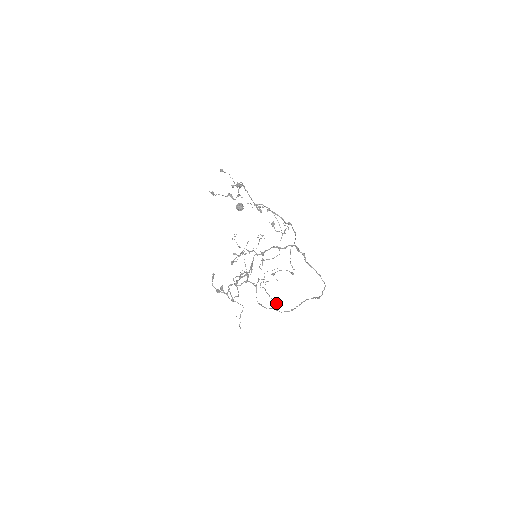
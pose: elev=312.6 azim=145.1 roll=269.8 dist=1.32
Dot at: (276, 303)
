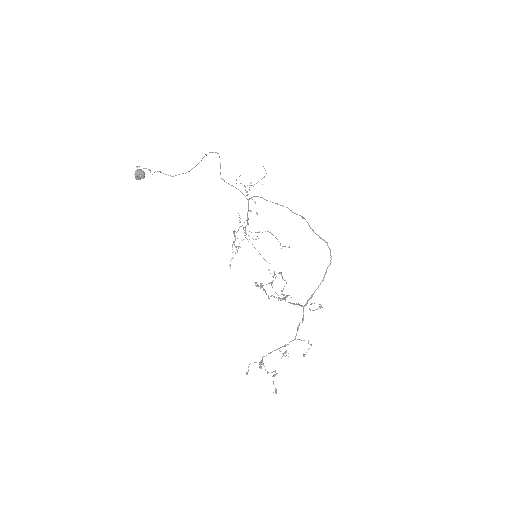
Dot at: occluded
